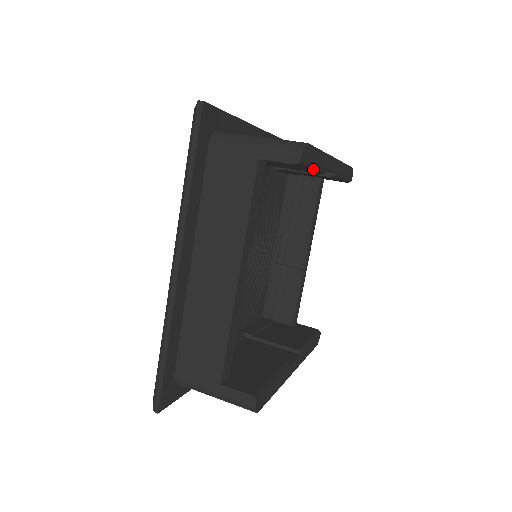
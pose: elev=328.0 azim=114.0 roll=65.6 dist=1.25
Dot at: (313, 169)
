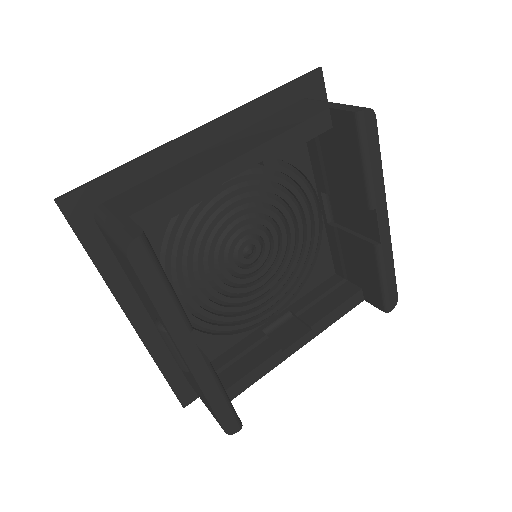
Dot at: (365, 167)
